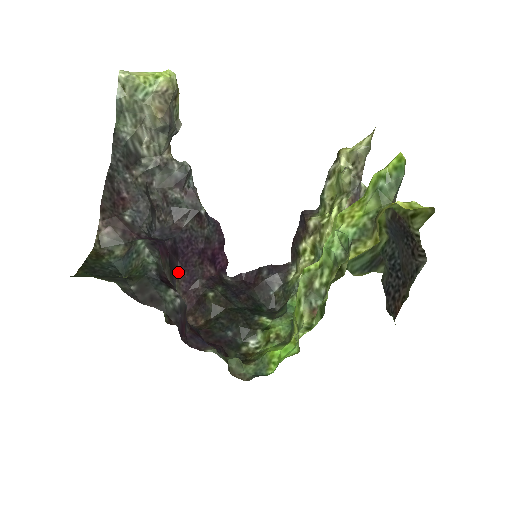
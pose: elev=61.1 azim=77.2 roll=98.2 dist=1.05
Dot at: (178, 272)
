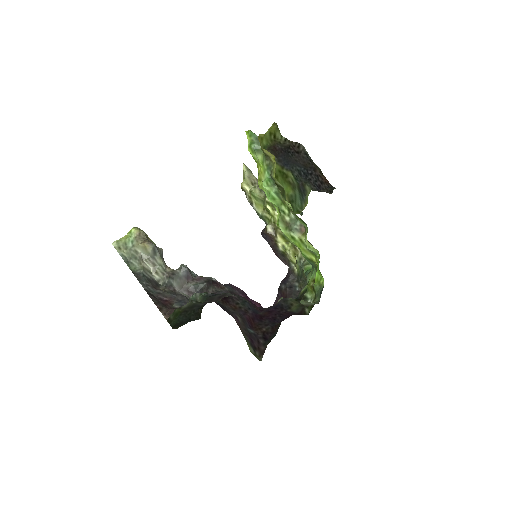
Dot at: occluded
